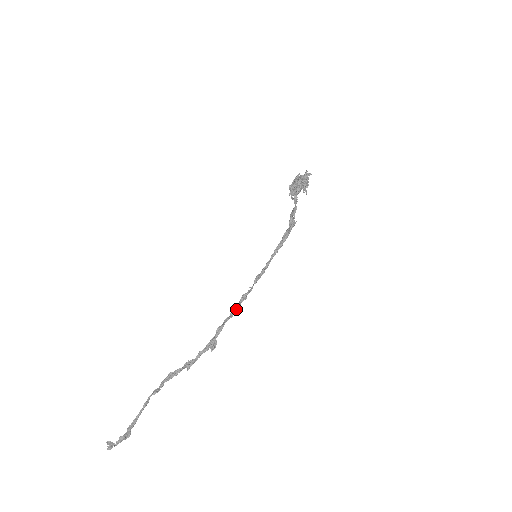
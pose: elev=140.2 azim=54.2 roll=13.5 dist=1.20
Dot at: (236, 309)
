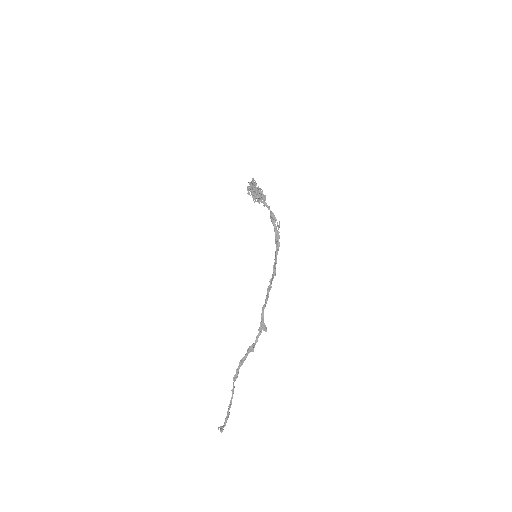
Dot at: occluded
